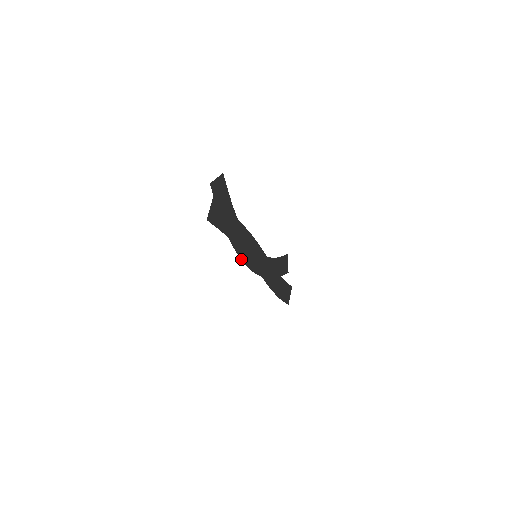
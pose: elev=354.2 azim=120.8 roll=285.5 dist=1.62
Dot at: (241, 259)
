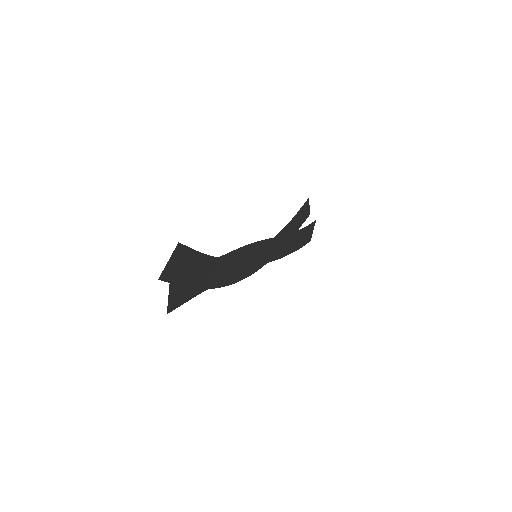
Dot at: (233, 283)
